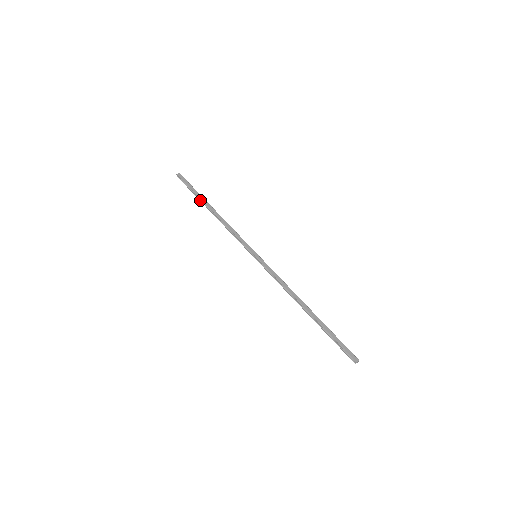
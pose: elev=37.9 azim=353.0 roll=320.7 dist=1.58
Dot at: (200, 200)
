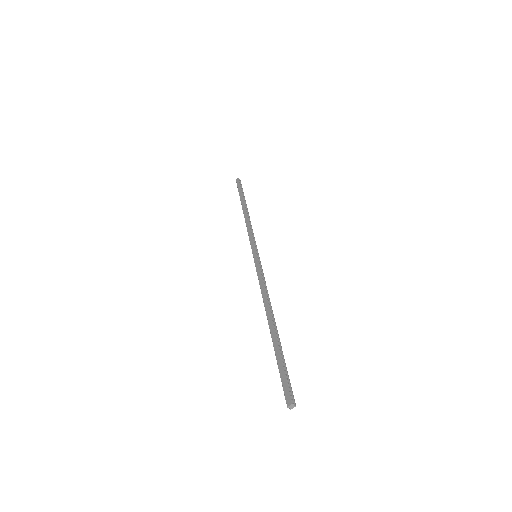
Dot at: occluded
